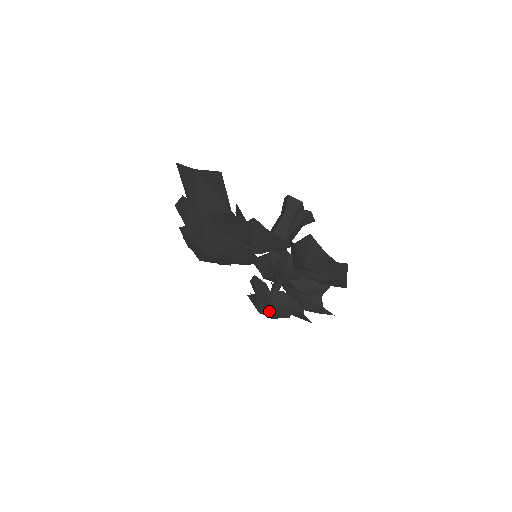
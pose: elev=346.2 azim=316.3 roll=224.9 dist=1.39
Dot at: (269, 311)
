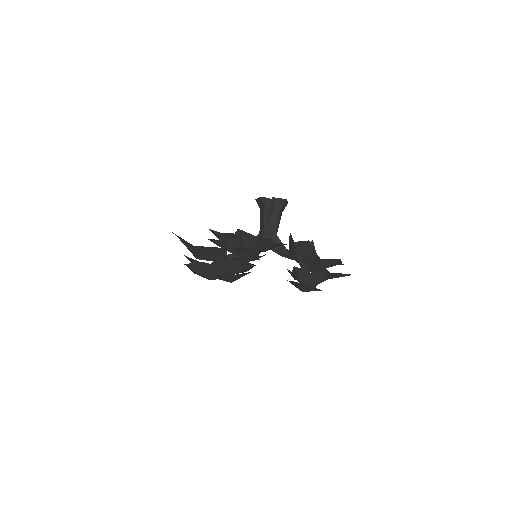
Dot at: (302, 287)
